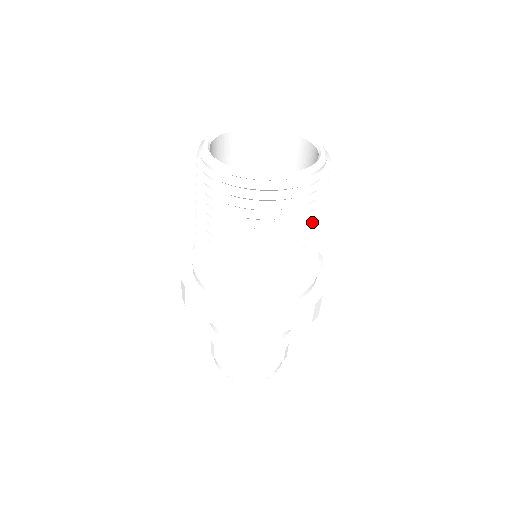
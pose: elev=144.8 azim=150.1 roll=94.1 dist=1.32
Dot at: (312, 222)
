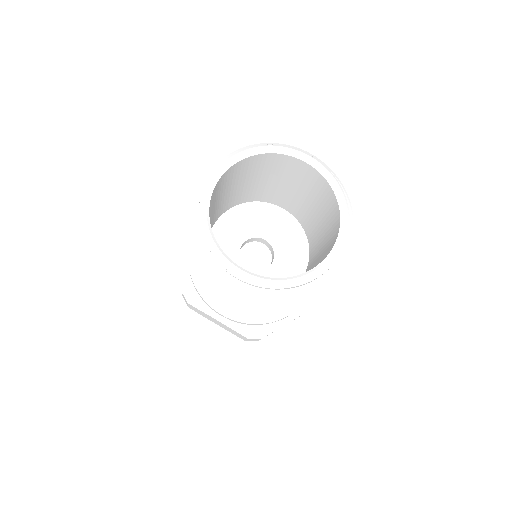
Dot at: occluded
